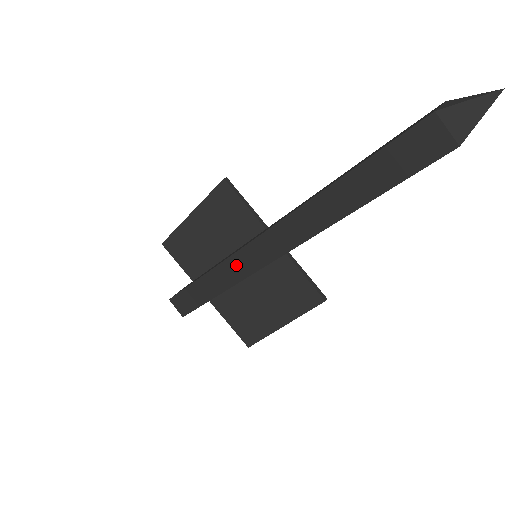
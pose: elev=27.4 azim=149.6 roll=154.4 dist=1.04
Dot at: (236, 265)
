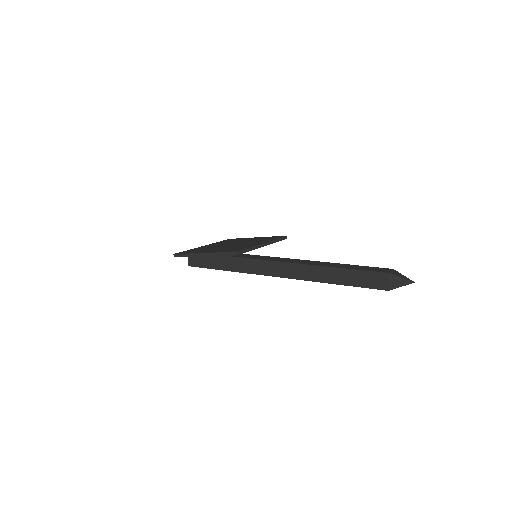
Dot at: occluded
